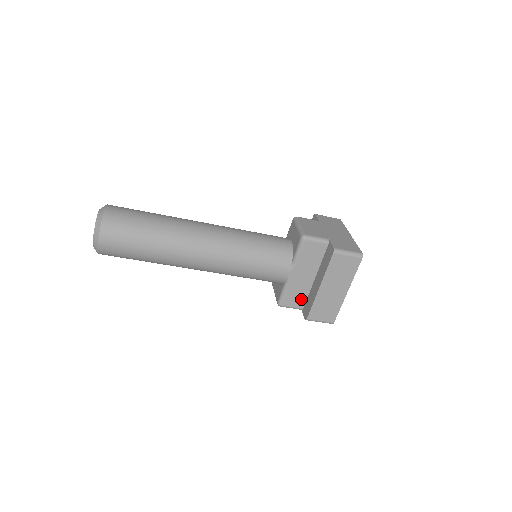
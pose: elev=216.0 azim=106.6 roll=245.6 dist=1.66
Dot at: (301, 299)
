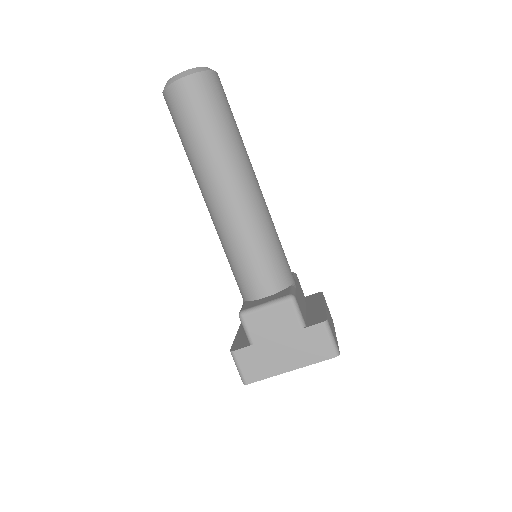
Dot at: (303, 314)
